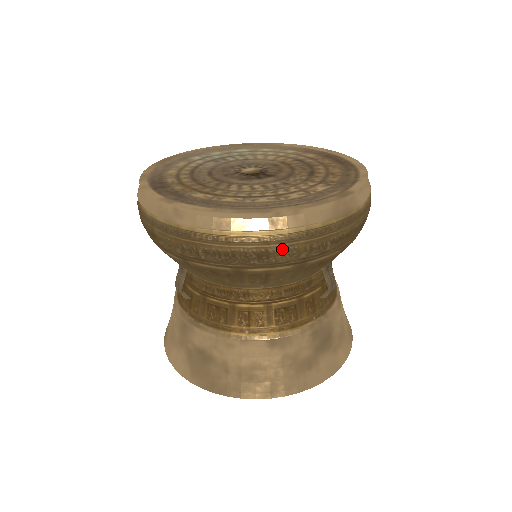
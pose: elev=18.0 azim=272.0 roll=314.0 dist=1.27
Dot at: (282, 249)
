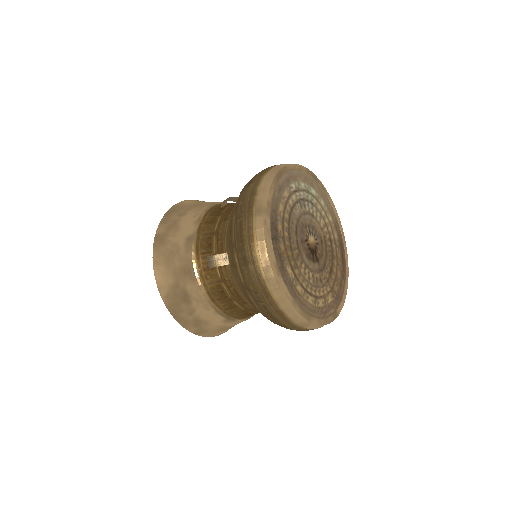
Dot at: (293, 329)
